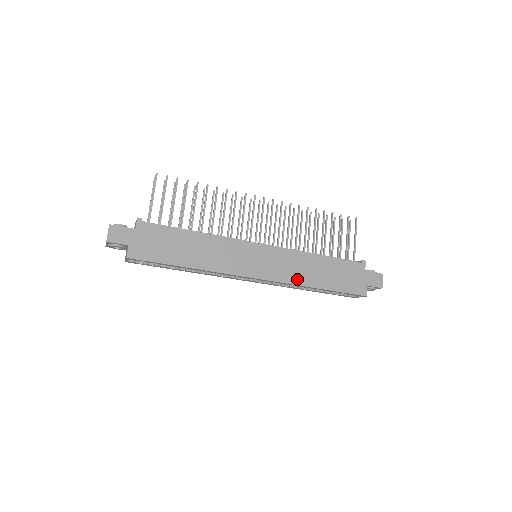
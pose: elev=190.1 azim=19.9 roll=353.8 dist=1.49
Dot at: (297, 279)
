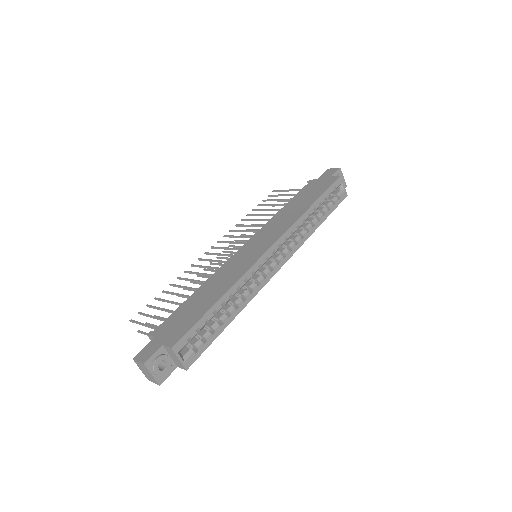
Dot at: (292, 220)
